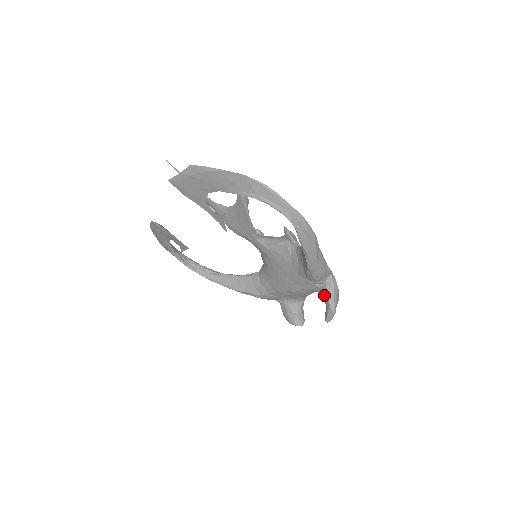
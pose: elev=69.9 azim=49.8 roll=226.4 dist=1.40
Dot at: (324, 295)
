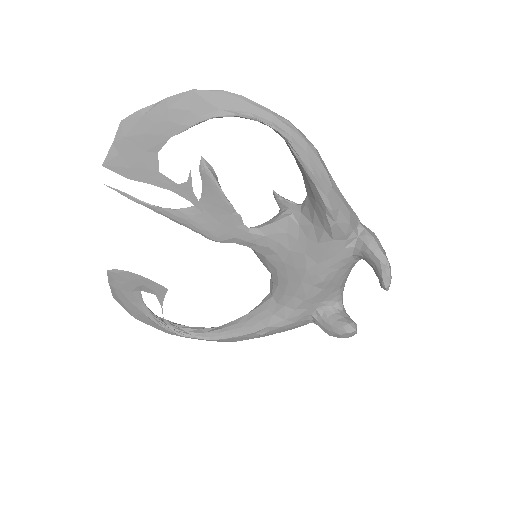
Dot at: (364, 252)
